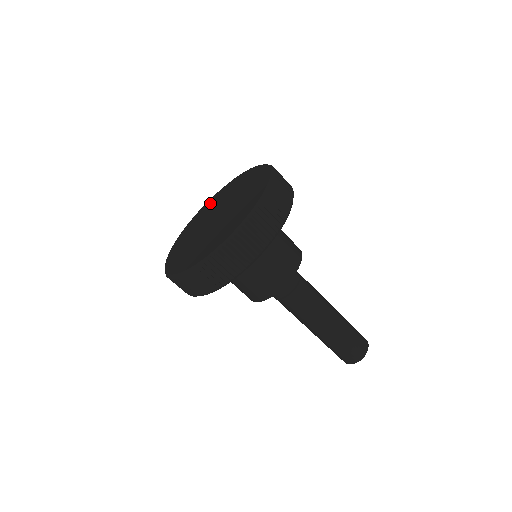
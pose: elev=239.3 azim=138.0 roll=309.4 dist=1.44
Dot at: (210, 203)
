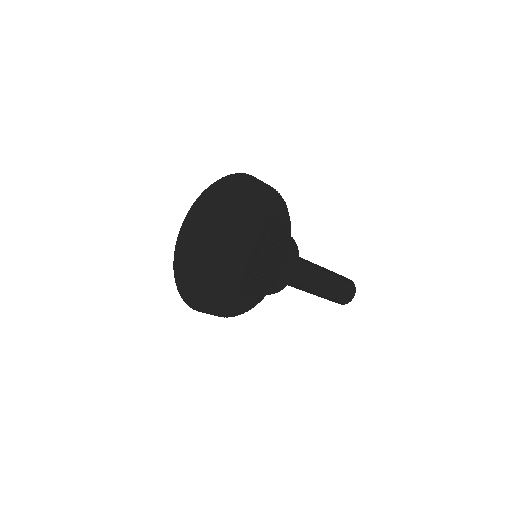
Dot at: (199, 208)
